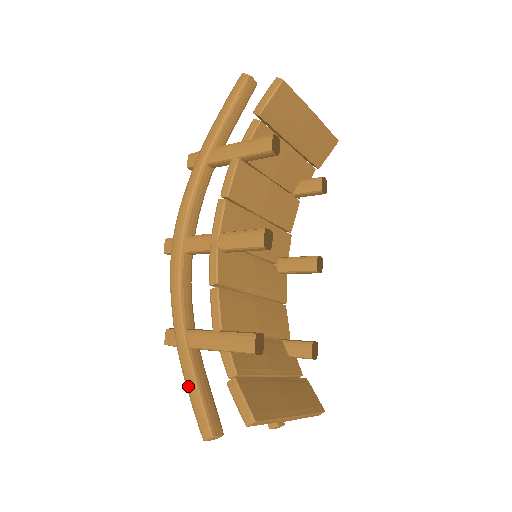
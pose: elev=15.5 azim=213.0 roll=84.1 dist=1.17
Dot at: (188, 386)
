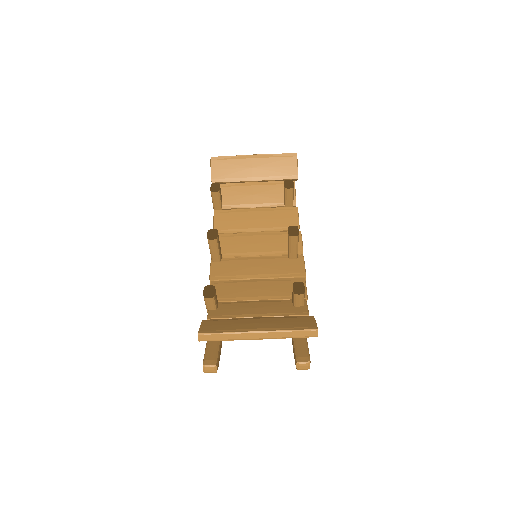
Dot at: occluded
